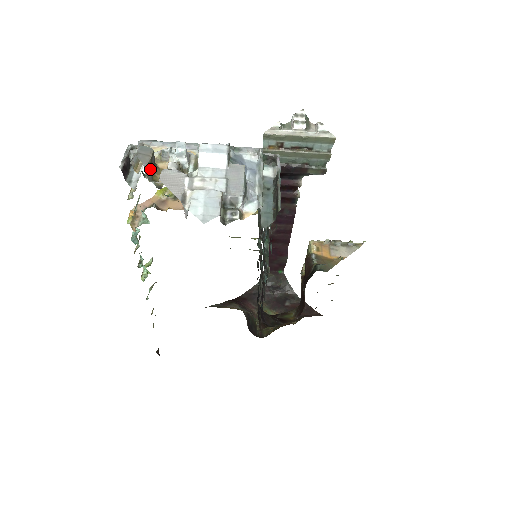
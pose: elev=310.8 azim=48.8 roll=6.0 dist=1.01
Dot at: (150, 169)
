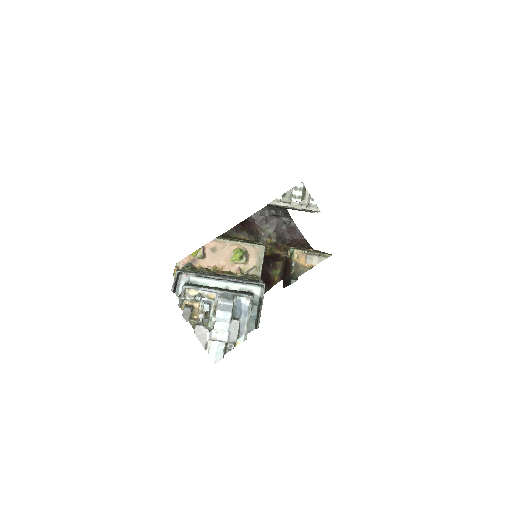
Dot at: occluded
